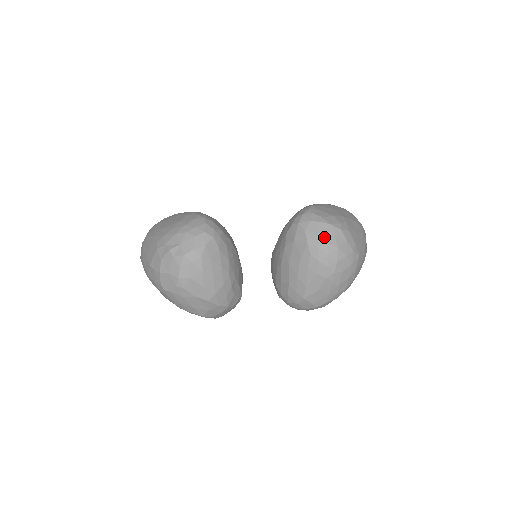
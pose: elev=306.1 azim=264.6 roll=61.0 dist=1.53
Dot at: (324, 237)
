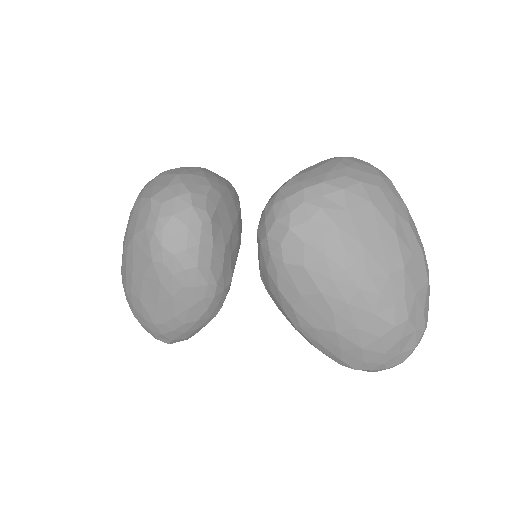
Dot at: occluded
